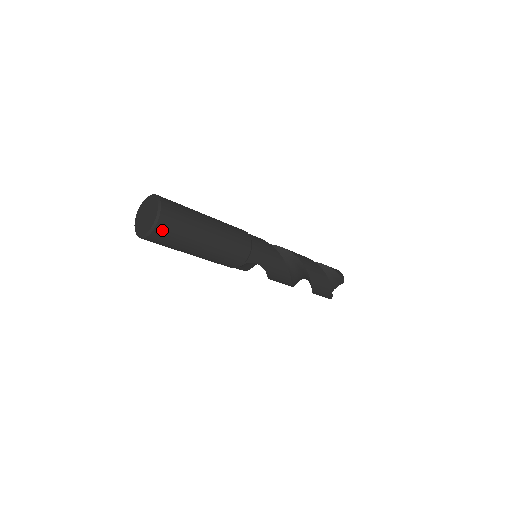
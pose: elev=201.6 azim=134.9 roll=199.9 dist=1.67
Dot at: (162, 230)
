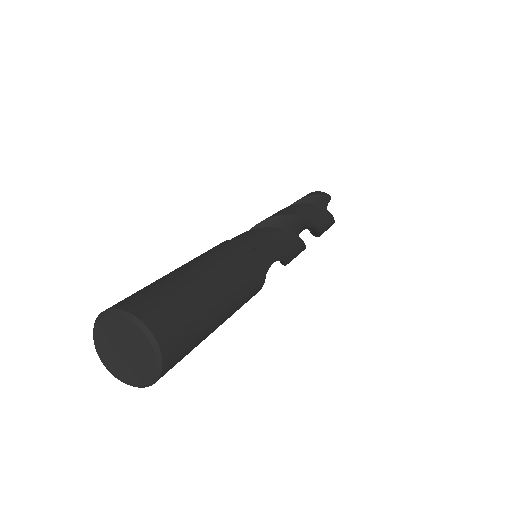
Dot at: (171, 345)
